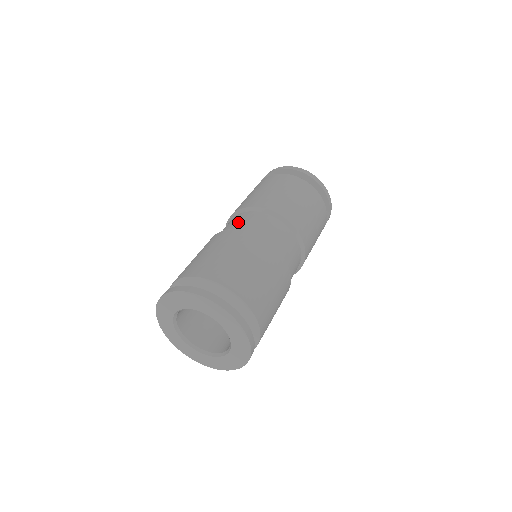
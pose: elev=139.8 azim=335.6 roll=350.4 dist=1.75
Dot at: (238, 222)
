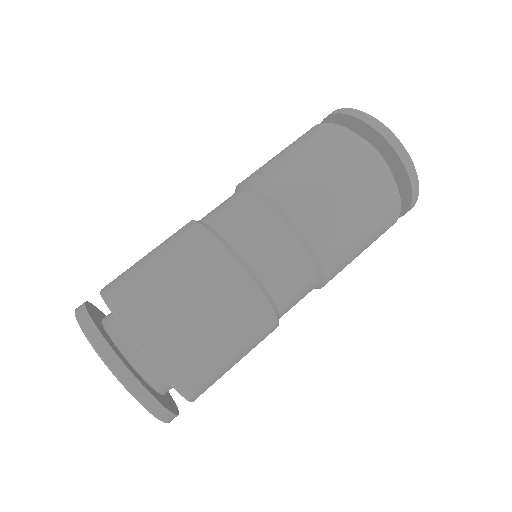
Dot at: occluded
